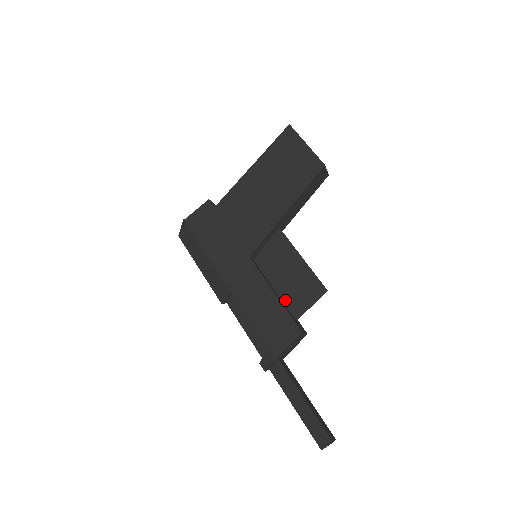
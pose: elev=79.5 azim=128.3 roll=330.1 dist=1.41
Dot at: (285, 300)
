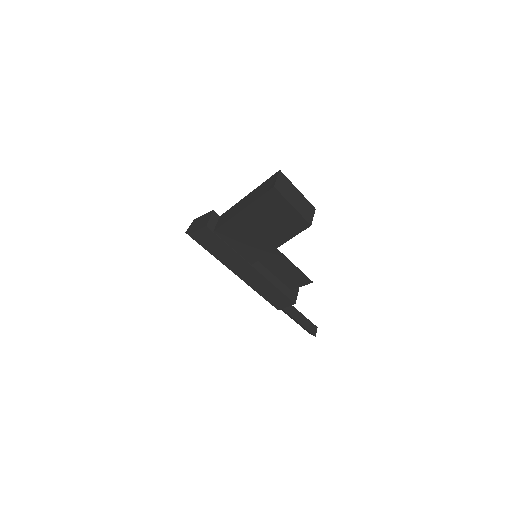
Dot at: (282, 281)
